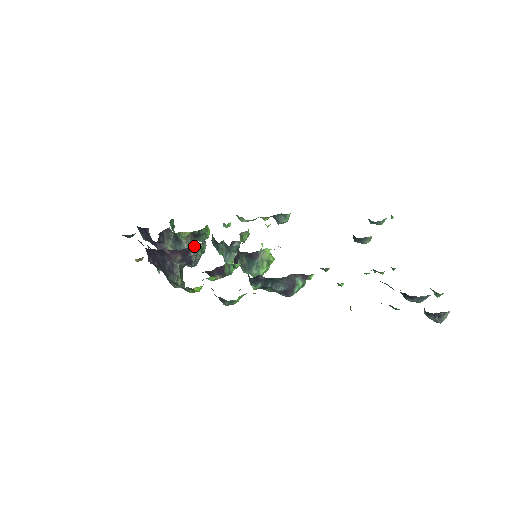
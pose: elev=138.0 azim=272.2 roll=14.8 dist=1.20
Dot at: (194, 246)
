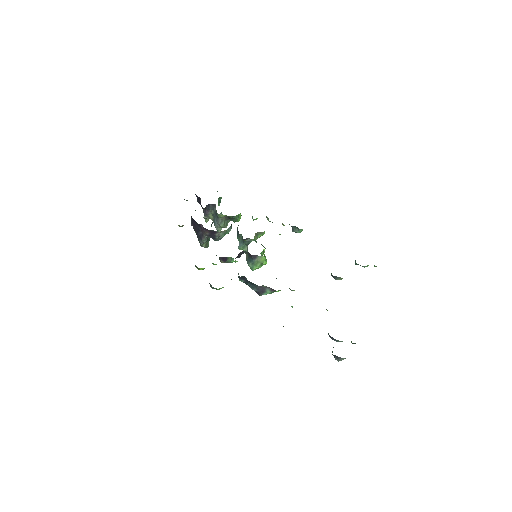
Dot at: (227, 222)
